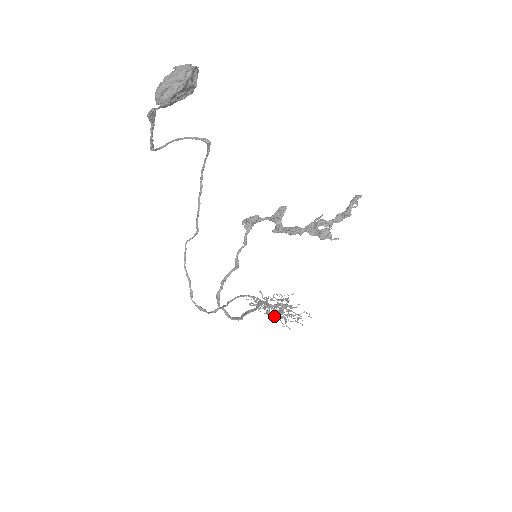
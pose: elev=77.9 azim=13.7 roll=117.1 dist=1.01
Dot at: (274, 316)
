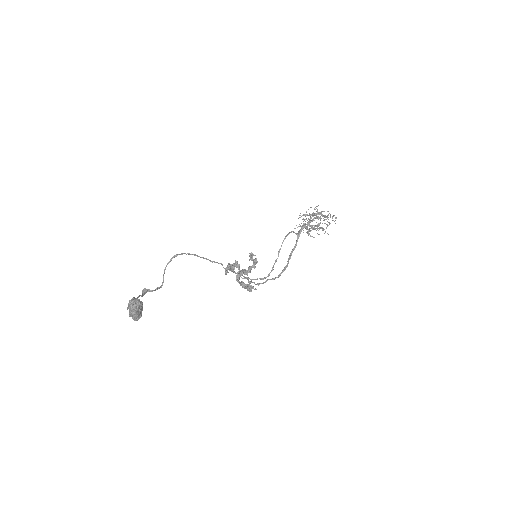
Dot at: occluded
